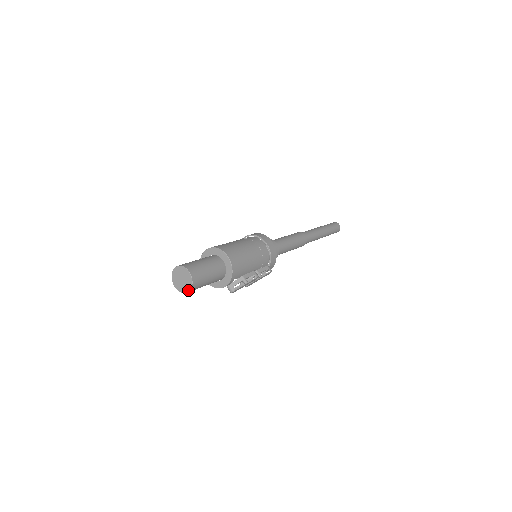
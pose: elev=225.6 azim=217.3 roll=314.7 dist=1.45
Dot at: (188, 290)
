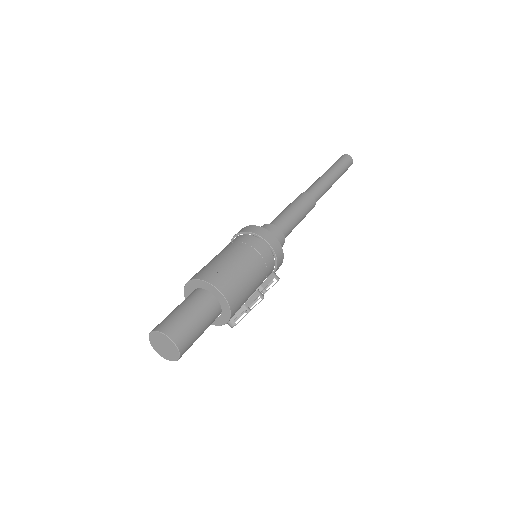
Dot at: (175, 360)
